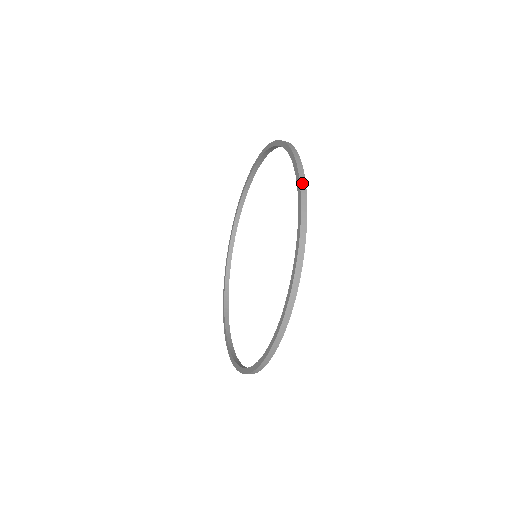
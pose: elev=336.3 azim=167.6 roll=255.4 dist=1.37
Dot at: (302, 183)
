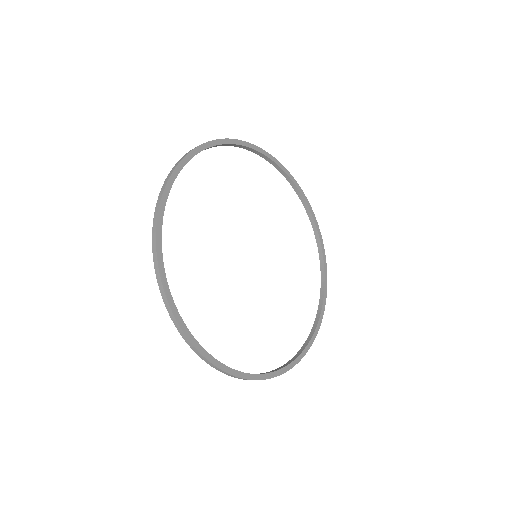
Dot at: (161, 191)
